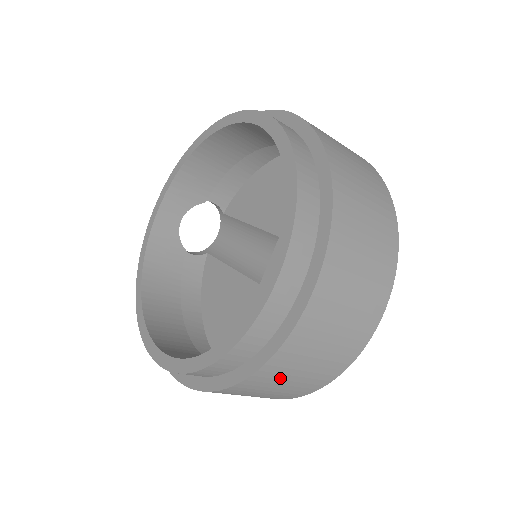
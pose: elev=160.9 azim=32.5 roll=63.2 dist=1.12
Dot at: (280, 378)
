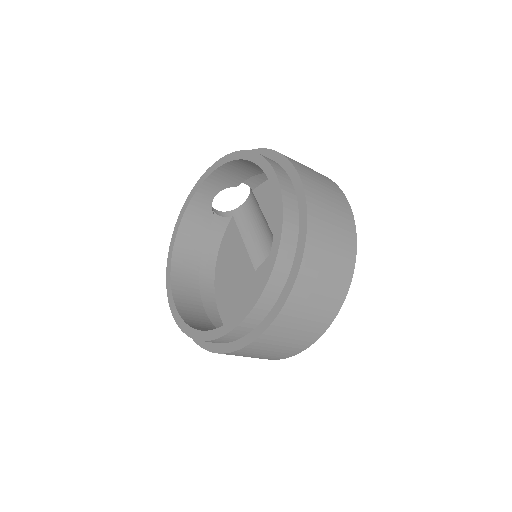
Dot at: occluded
